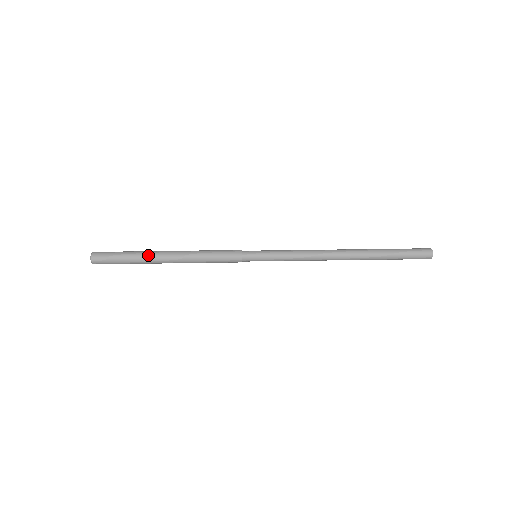
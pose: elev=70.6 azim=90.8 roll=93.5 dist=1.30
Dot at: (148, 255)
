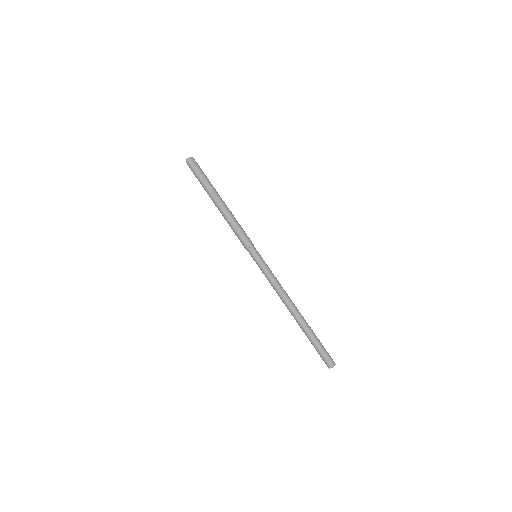
Dot at: (210, 192)
